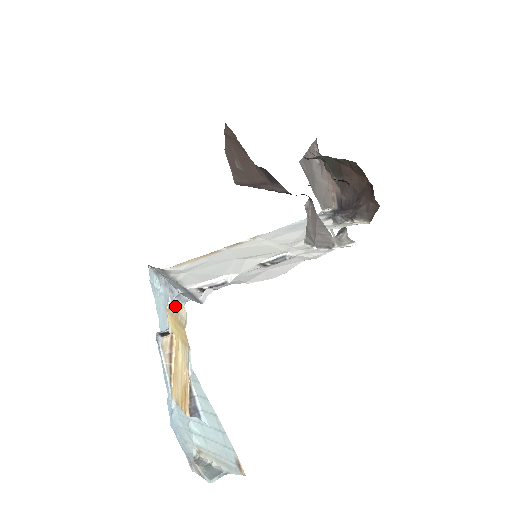
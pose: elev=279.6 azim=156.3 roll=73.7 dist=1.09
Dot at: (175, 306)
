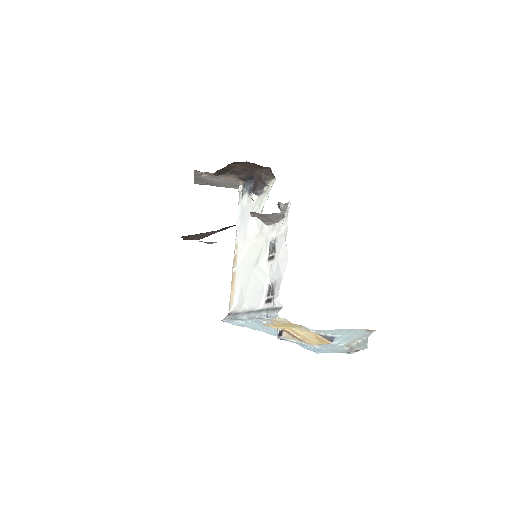
Dot at: (271, 321)
